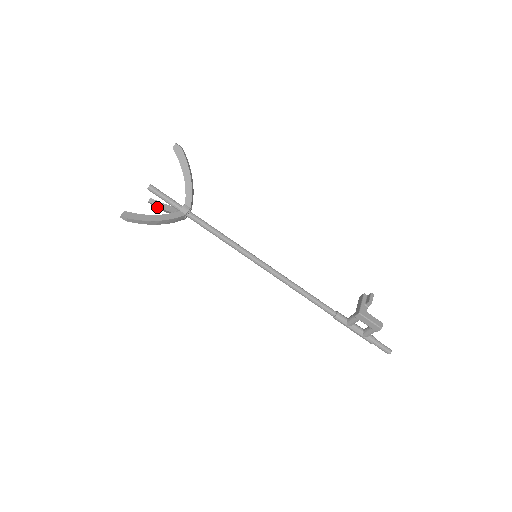
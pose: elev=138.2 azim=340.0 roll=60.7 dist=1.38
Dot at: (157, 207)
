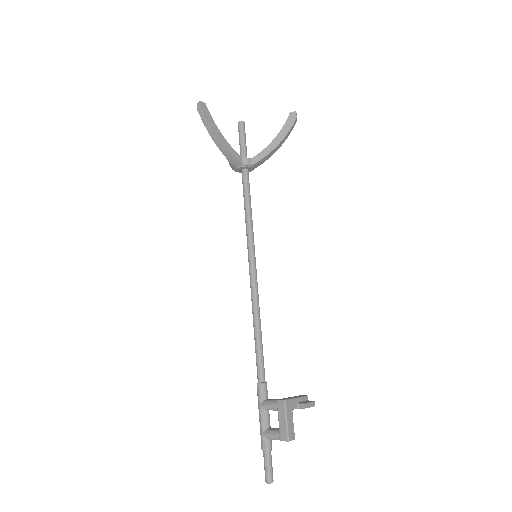
Dot at: occluded
